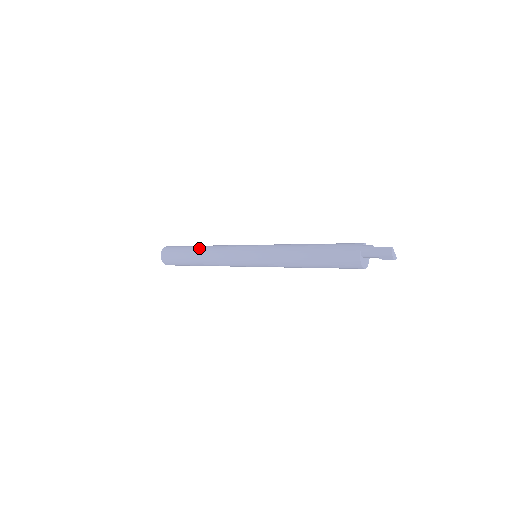
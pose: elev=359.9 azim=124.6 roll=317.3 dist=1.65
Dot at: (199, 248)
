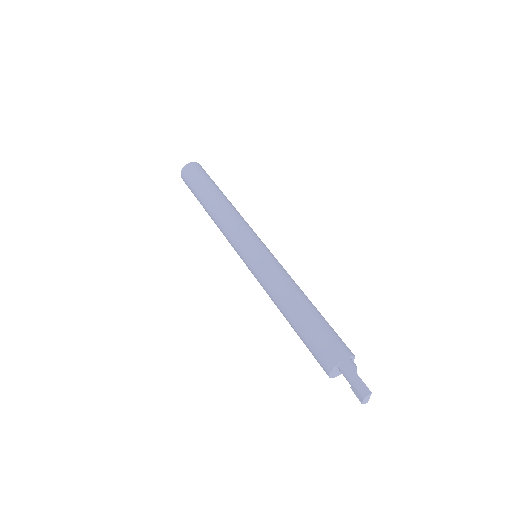
Dot at: (217, 196)
